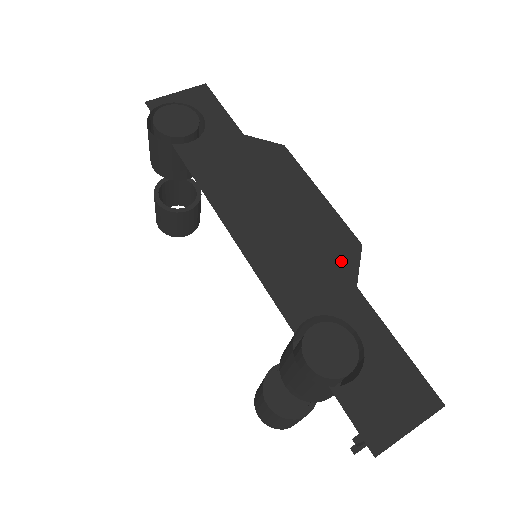
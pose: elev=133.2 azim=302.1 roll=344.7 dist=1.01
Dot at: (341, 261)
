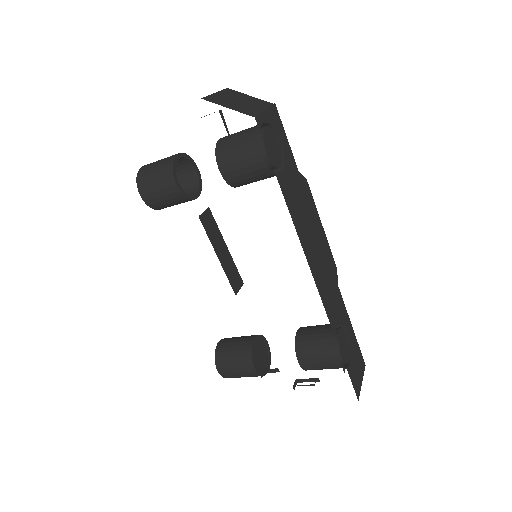
Dot at: occluded
